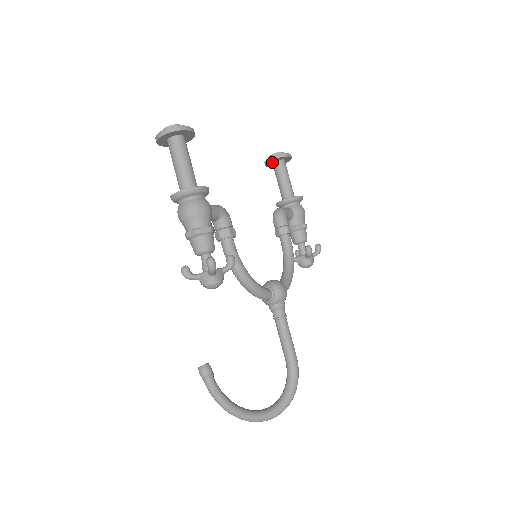
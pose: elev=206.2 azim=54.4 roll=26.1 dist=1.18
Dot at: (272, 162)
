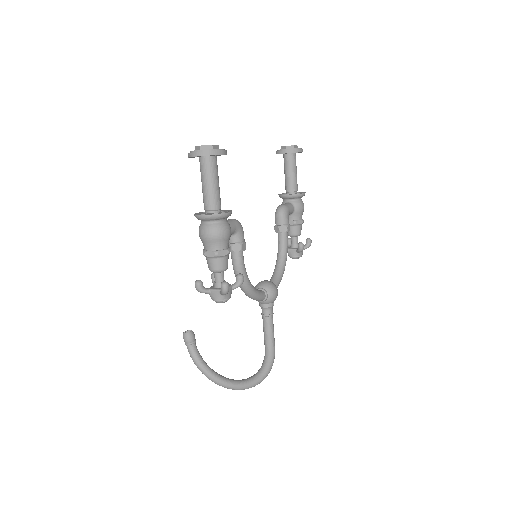
Dot at: occluded
